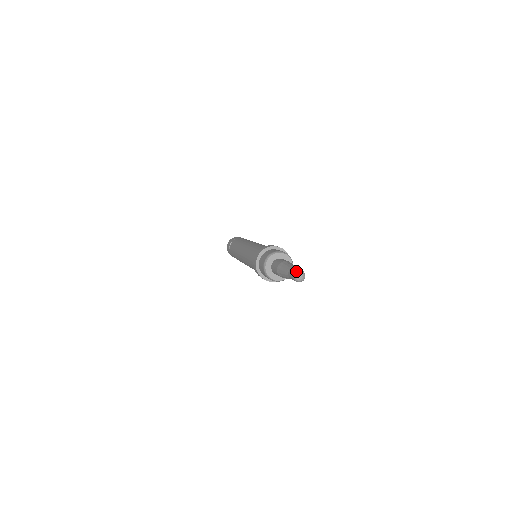
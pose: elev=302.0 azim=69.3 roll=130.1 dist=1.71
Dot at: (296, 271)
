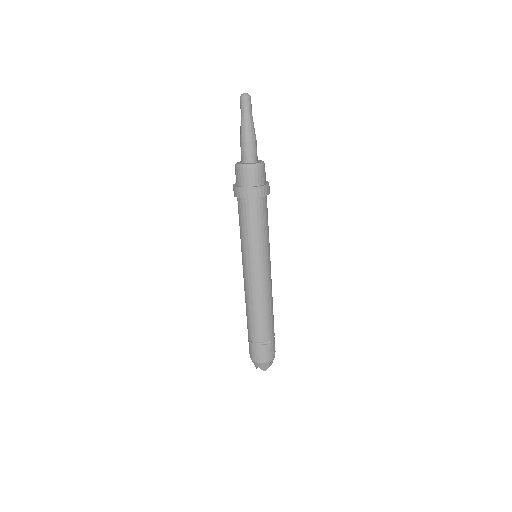
Dot at: occluded
